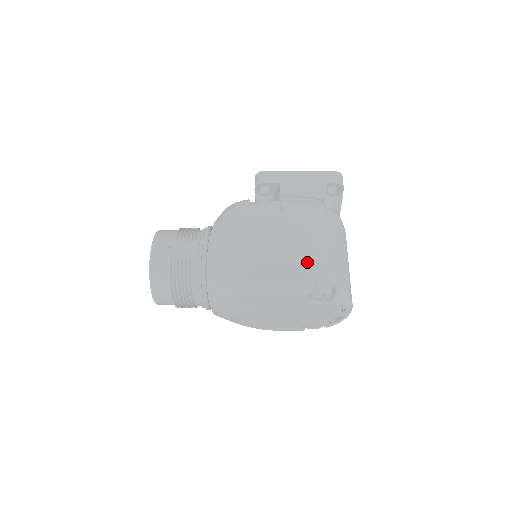
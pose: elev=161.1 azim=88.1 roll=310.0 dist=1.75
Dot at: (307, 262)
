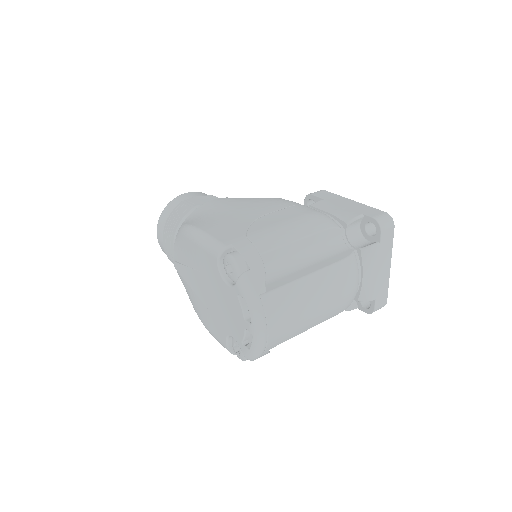
Dot at: (250, 234)
